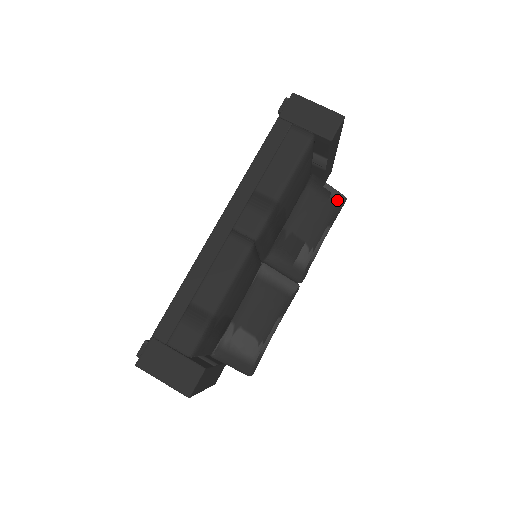
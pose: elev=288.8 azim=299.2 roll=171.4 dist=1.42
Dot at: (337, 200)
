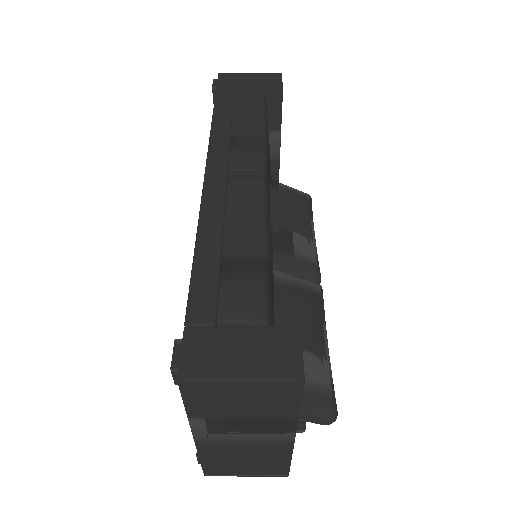
Dot at: (304, 194)
